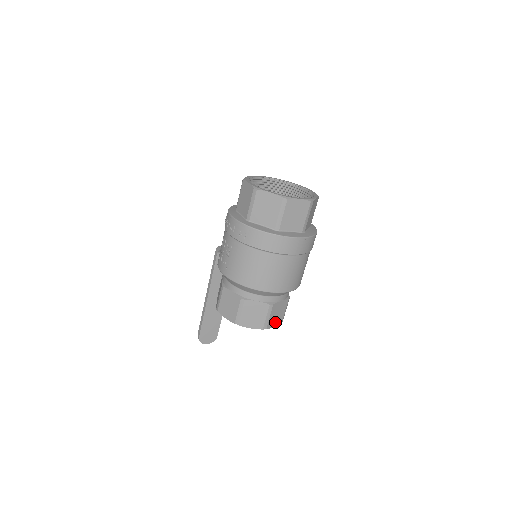
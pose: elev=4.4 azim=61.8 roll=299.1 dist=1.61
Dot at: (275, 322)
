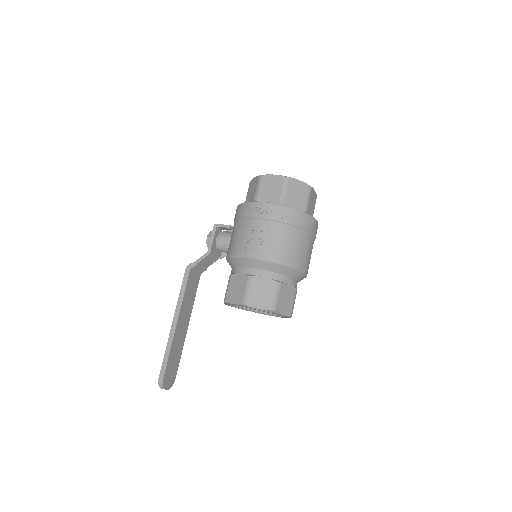
Dot at: occluded
